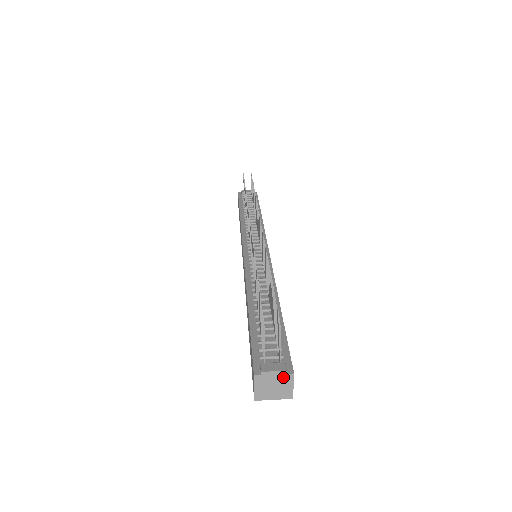
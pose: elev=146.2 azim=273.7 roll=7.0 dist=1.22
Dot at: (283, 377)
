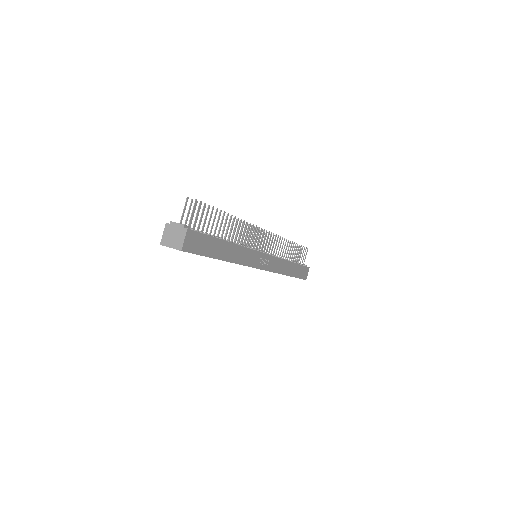
Dot at: (181, 230)
